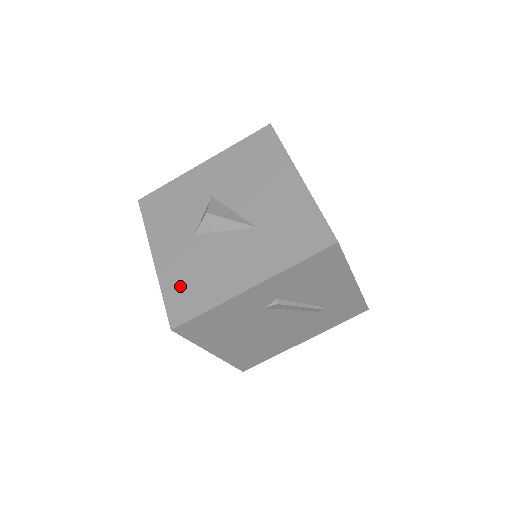
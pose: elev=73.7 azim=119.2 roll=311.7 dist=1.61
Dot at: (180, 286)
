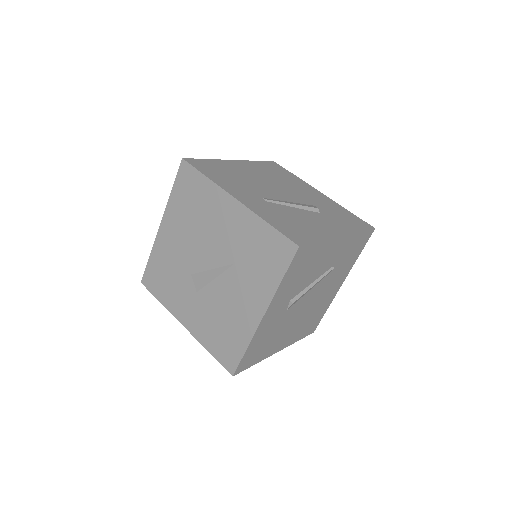
Dot at: (215, 340)
